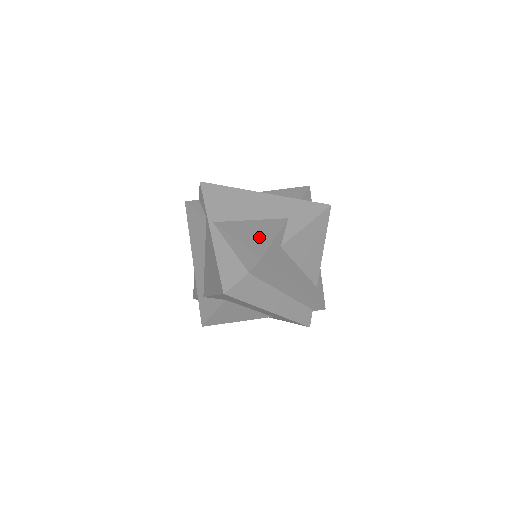
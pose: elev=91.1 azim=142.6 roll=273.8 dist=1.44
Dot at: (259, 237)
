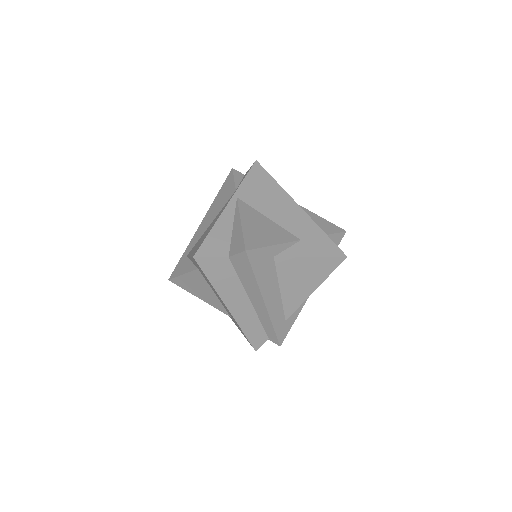
Dot at: (261, 235)
